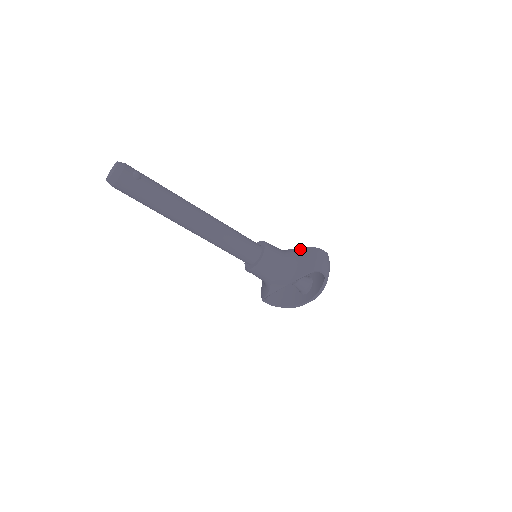
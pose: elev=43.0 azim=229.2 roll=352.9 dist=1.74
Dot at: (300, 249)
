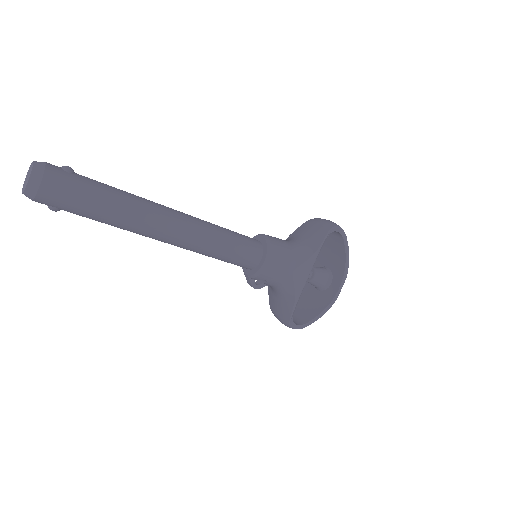
Dot at: (294, 233)
